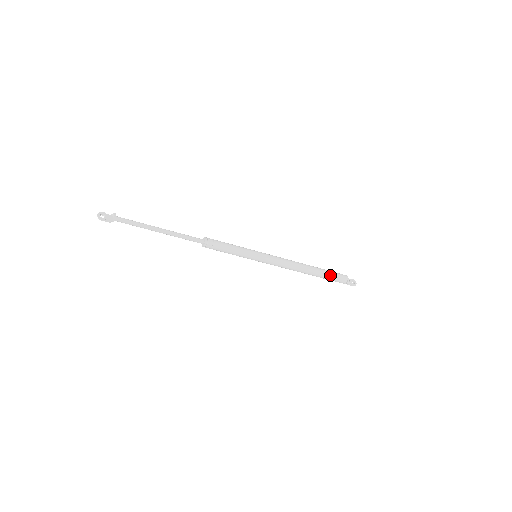
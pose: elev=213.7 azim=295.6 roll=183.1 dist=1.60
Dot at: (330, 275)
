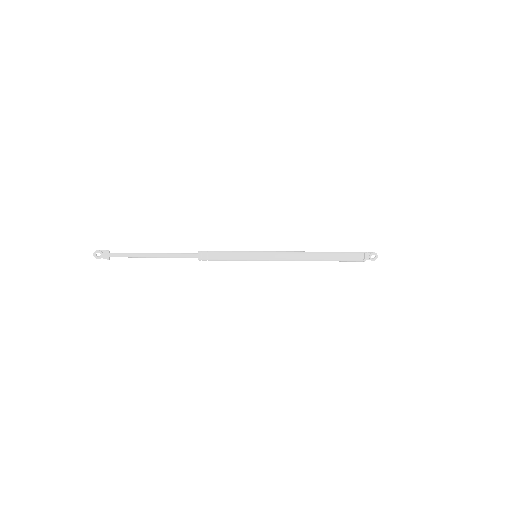
Dot at: (342, 260)
